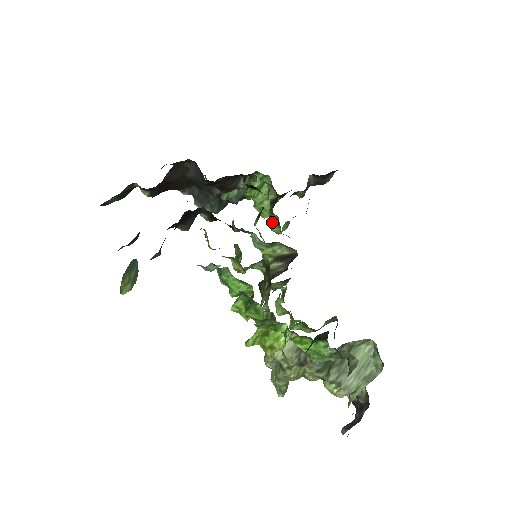
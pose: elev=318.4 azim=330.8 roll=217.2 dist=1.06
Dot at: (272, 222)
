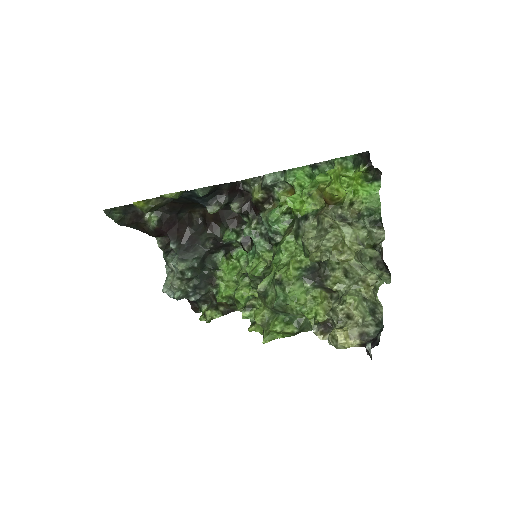
Dot at: (241, 286)
